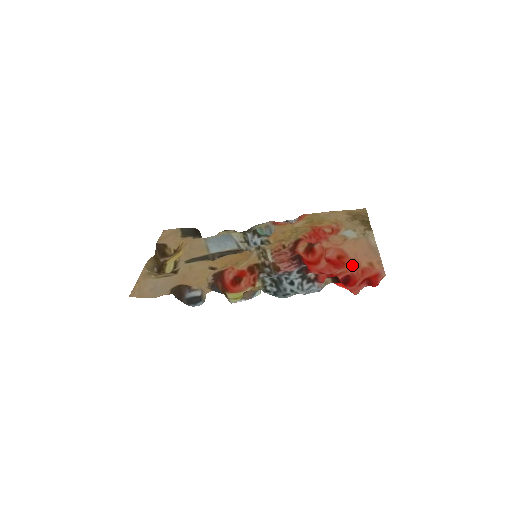
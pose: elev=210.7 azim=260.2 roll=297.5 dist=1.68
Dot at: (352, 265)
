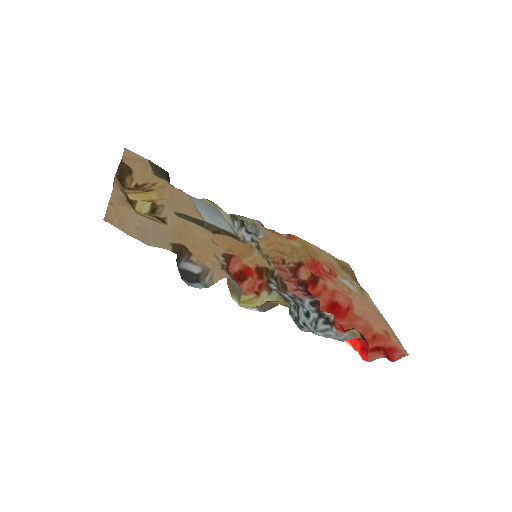
Dot at: (356, 323)
